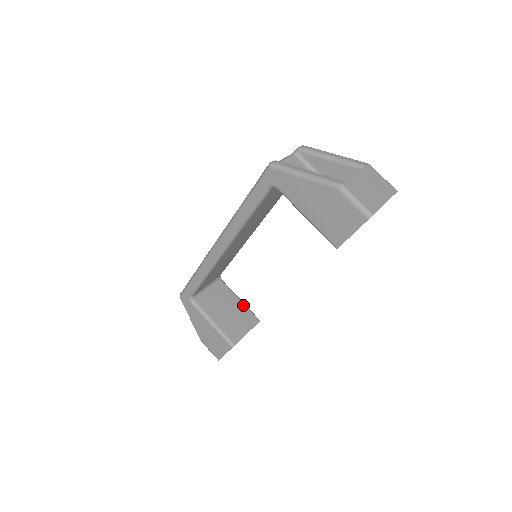
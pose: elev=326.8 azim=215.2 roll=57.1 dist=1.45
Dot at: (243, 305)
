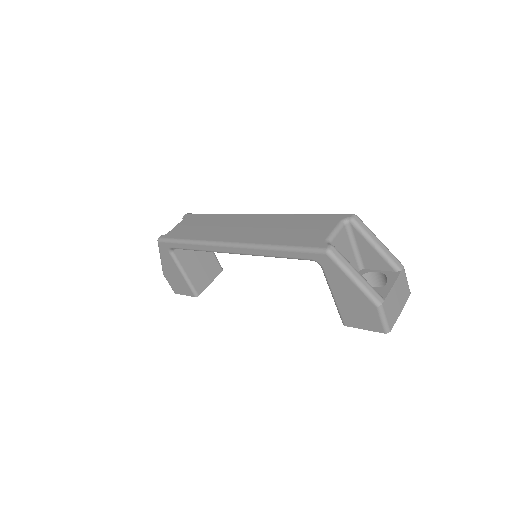
Dot at: (213, 254)
